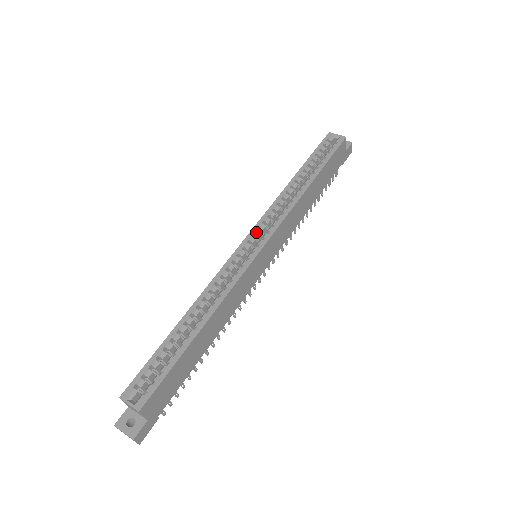
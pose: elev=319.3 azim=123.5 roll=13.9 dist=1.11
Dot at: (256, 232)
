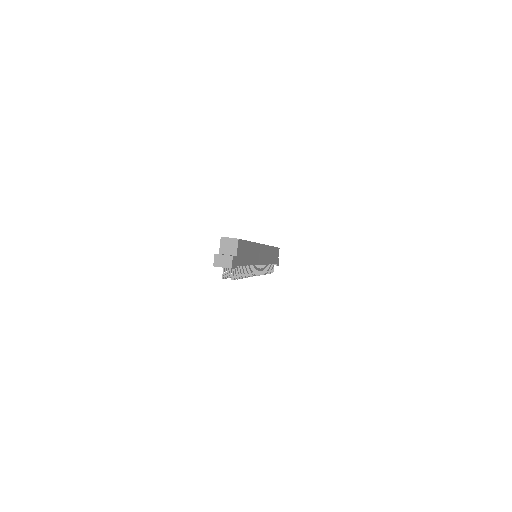
Dot at: occluded
